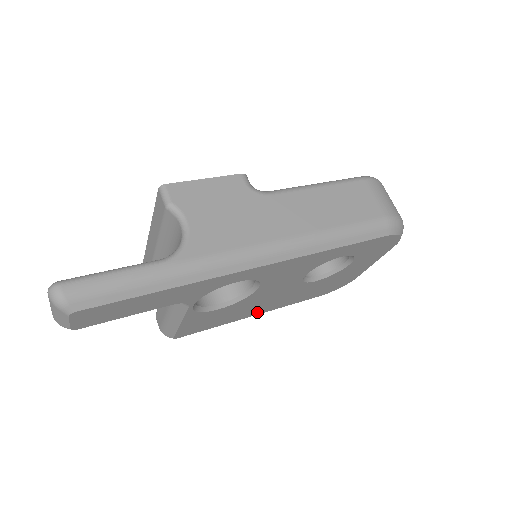
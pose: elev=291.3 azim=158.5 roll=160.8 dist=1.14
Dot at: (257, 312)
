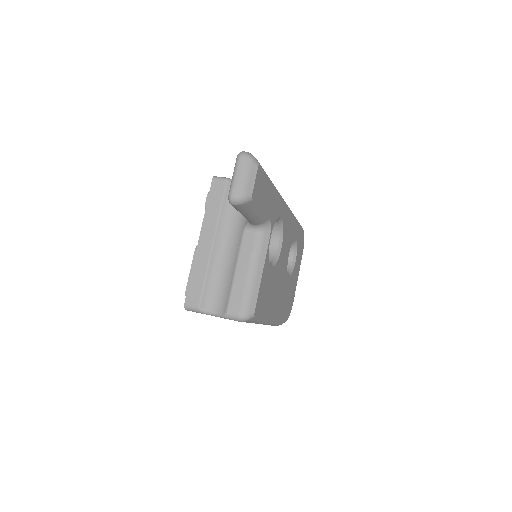
Dot at: (273, 313)
